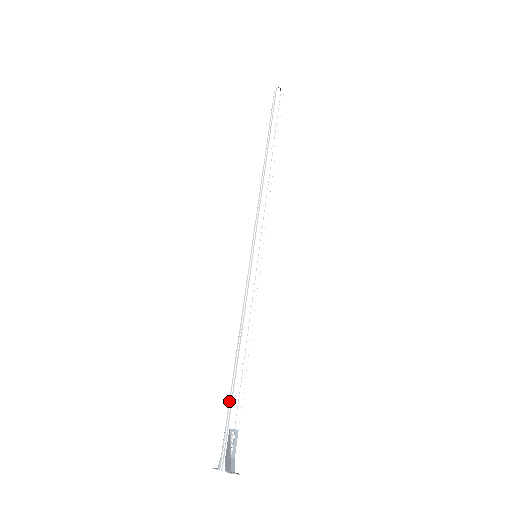
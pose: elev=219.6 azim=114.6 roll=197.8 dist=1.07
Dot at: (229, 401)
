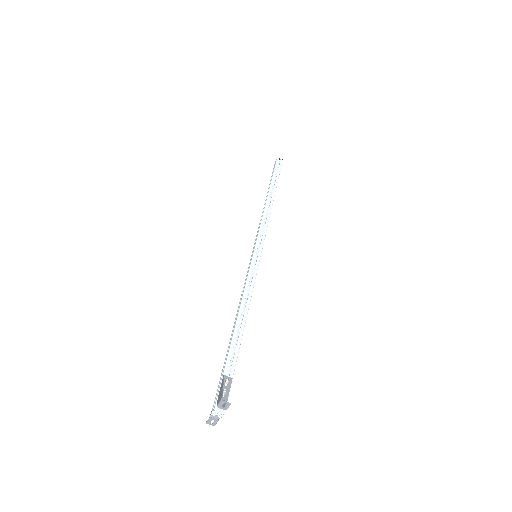
Dot at: (225, 358)
